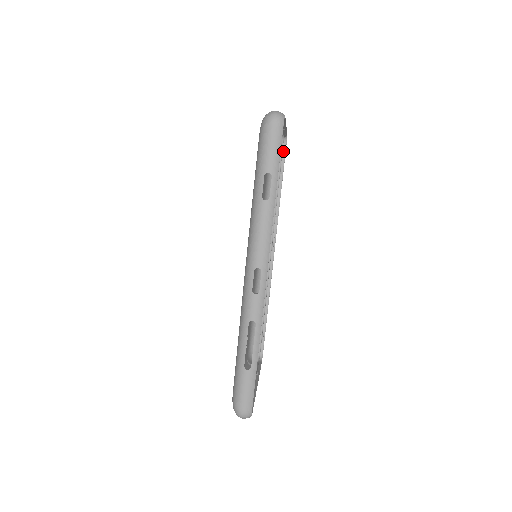
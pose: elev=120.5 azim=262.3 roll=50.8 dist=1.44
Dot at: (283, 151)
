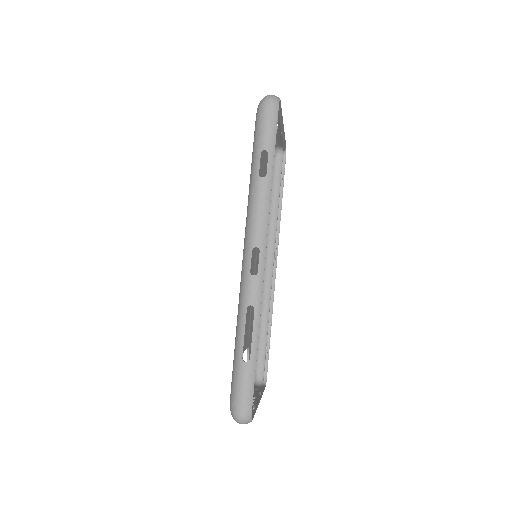
Dot at: (283, 165)
